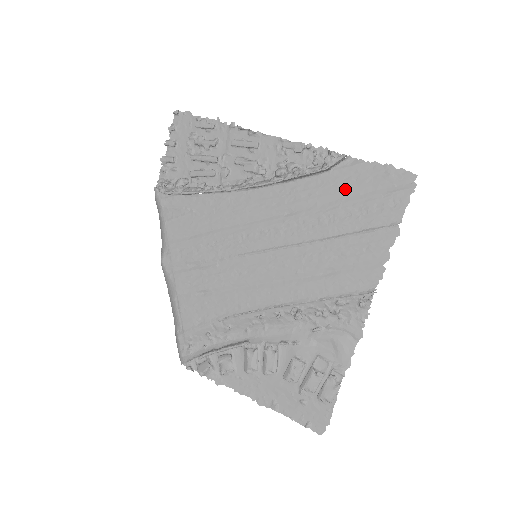
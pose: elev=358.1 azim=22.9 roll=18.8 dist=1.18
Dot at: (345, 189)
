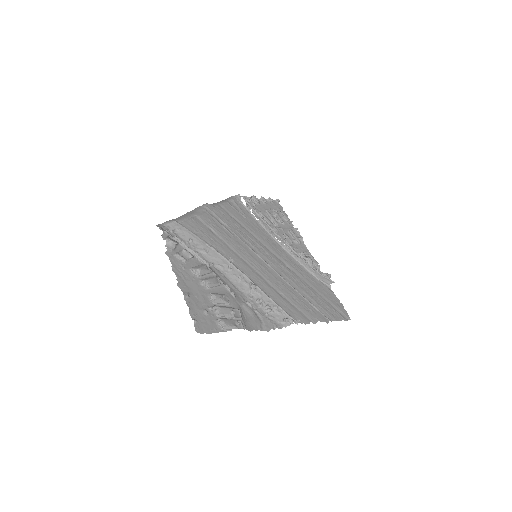
Dot at: (319, 290)
